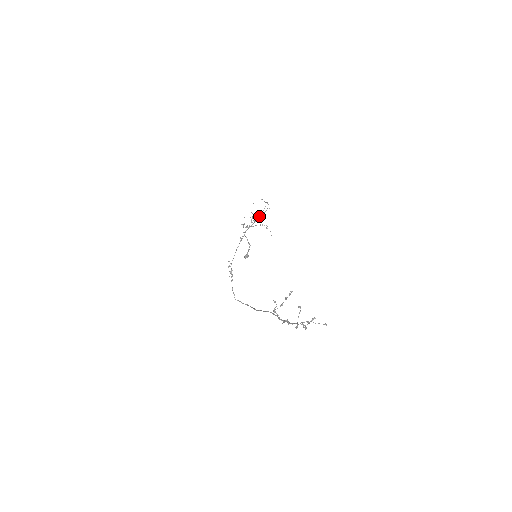
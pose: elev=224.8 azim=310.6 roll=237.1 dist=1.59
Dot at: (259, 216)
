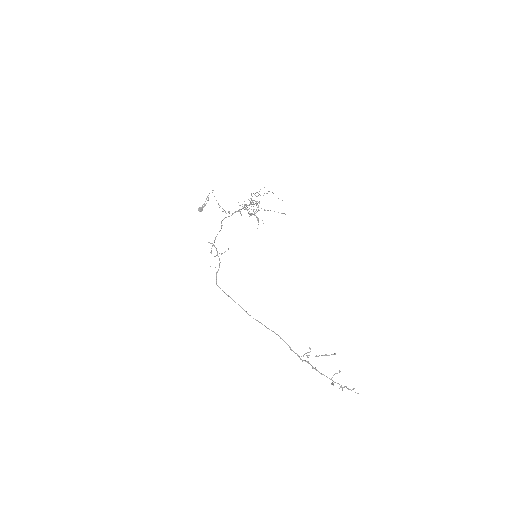
Dot at: (251, 195)
